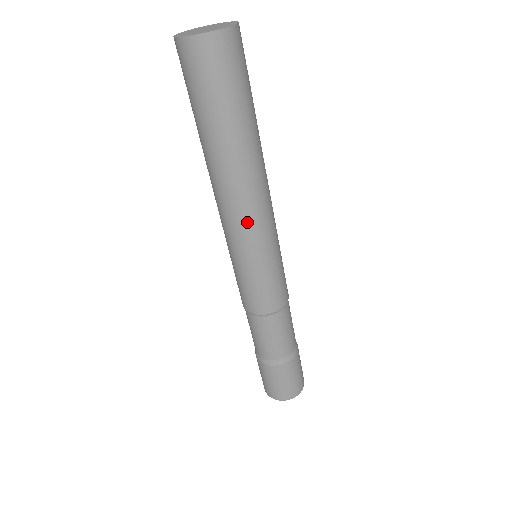
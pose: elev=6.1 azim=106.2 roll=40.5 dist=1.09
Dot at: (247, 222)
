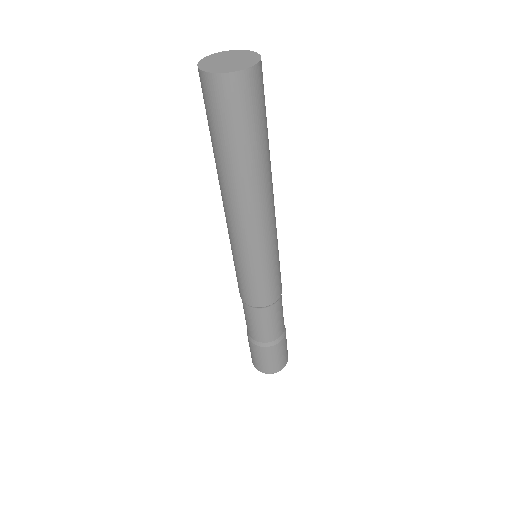
Dot at: (256, 232)
